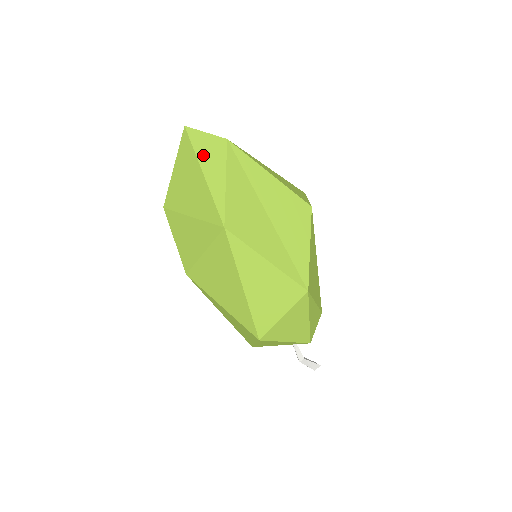
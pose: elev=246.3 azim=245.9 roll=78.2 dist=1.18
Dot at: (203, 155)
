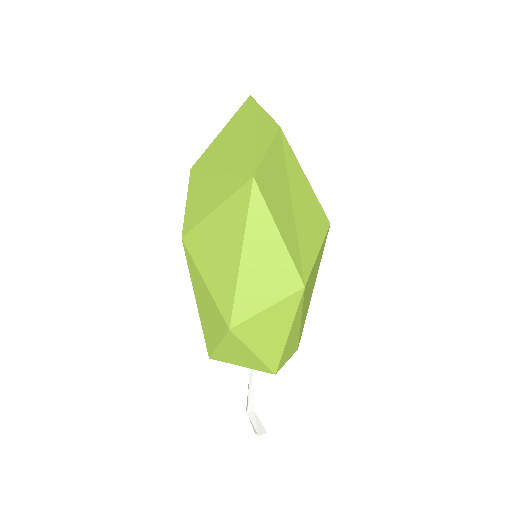
Dot at: (257, 121)
